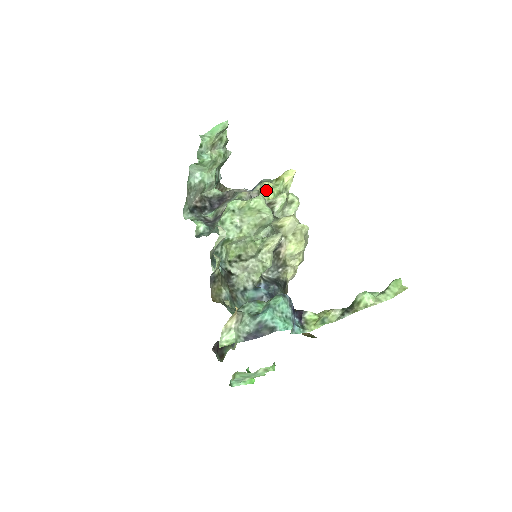
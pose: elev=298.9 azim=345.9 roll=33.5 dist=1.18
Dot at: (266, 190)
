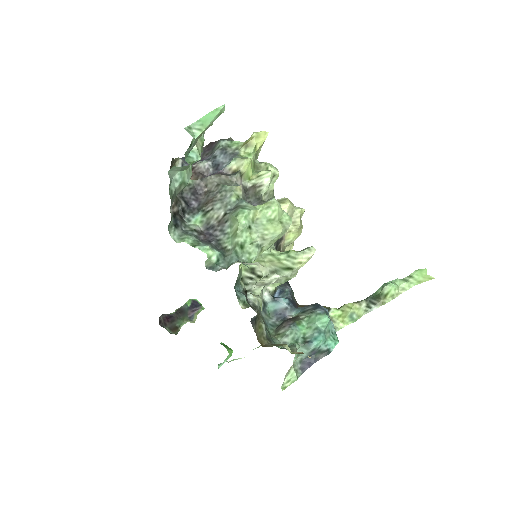
Dot at: (247, 169)
